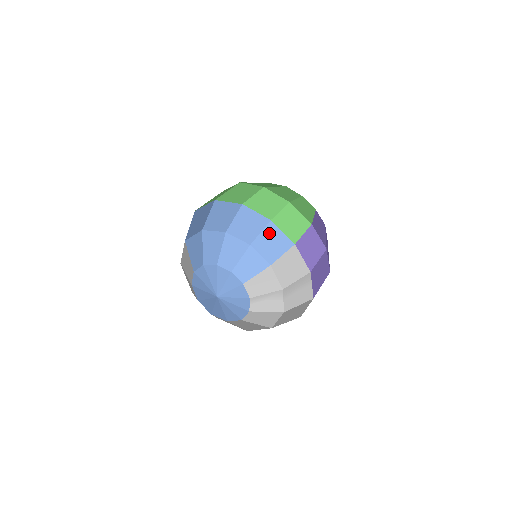
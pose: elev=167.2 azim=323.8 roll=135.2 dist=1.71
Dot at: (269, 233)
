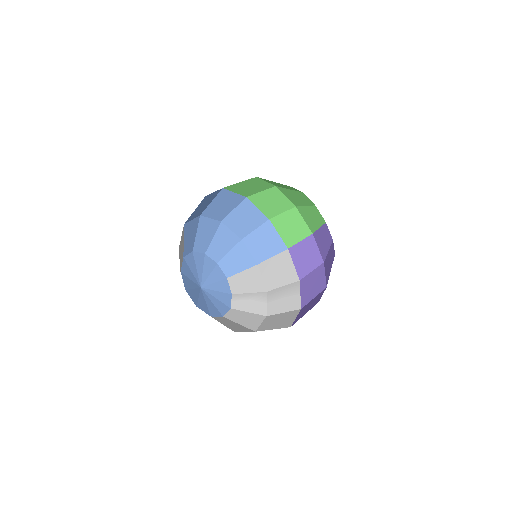
Dot at: (264, 232)
